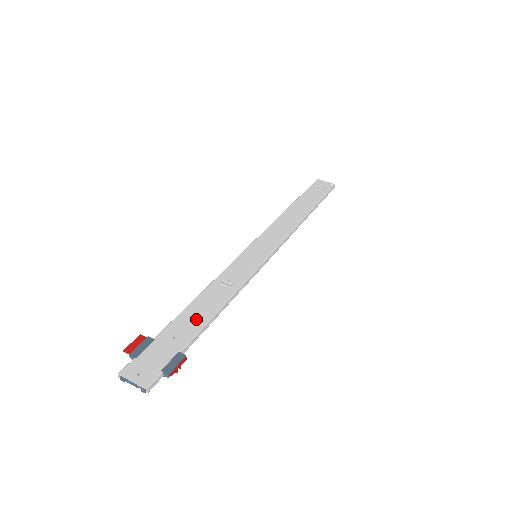
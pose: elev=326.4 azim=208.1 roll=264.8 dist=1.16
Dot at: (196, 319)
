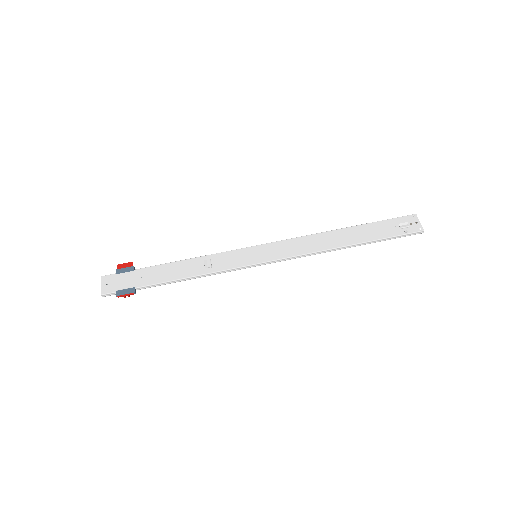
Dot at: (164, 275)
